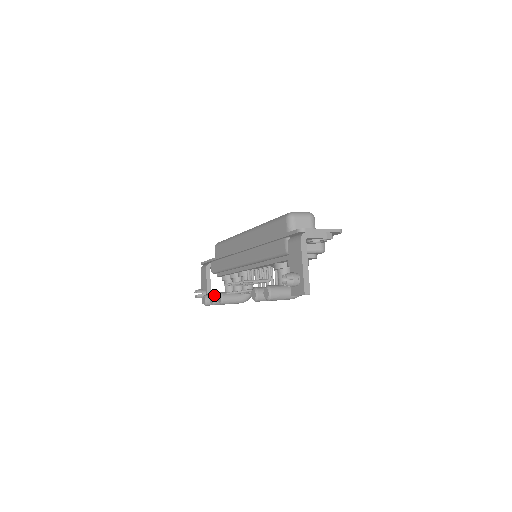
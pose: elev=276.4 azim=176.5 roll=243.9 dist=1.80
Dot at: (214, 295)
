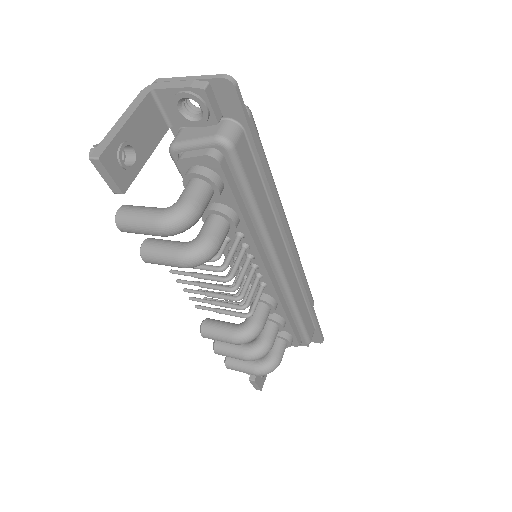
Dot at: occluded
